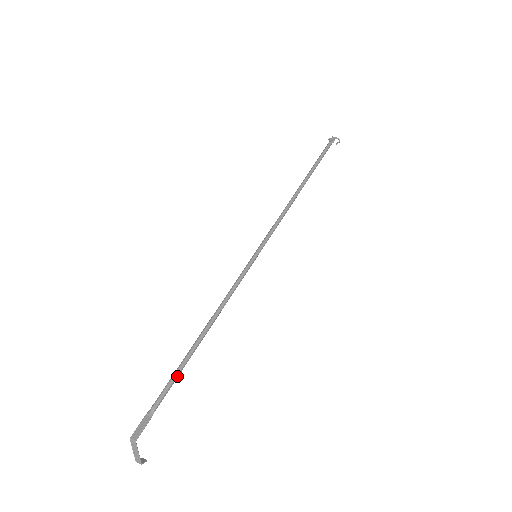
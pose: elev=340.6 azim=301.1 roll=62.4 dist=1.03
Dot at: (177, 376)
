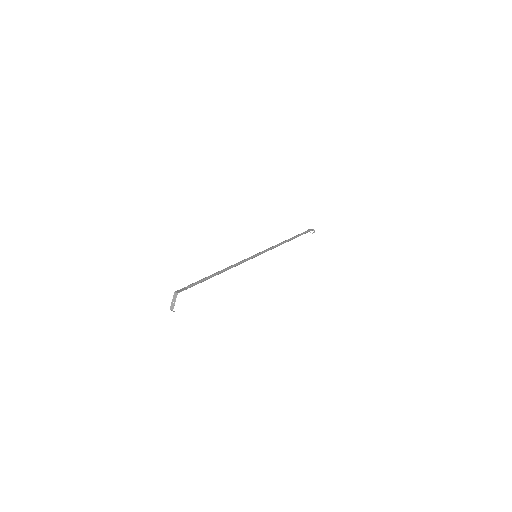
Dot at: (204, 280)
